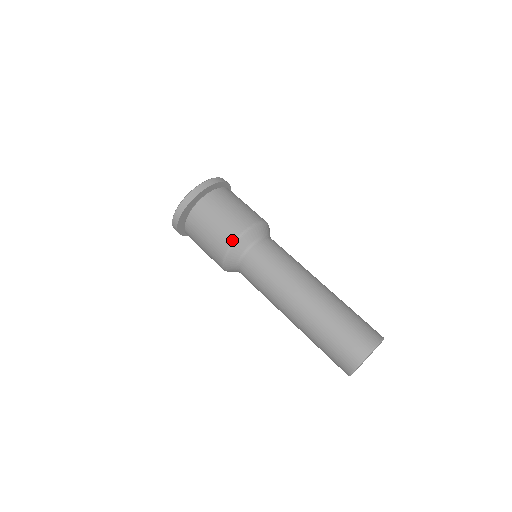
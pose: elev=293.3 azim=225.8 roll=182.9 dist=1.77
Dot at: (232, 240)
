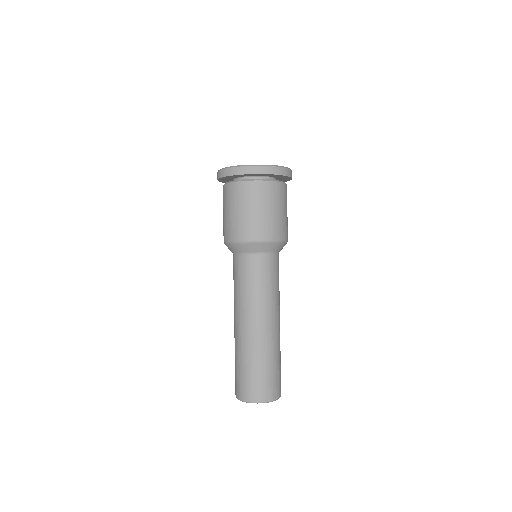
Dot at: (241, 238)
